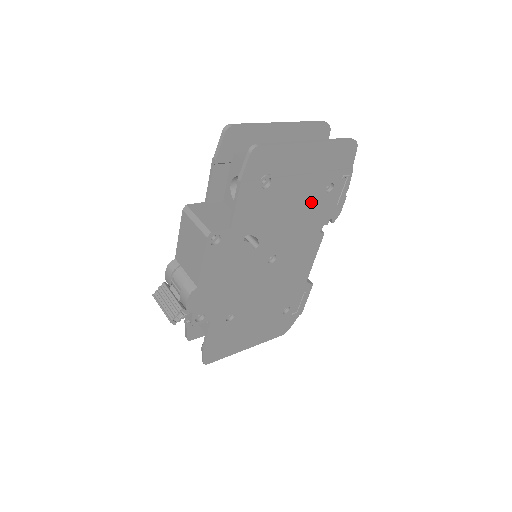
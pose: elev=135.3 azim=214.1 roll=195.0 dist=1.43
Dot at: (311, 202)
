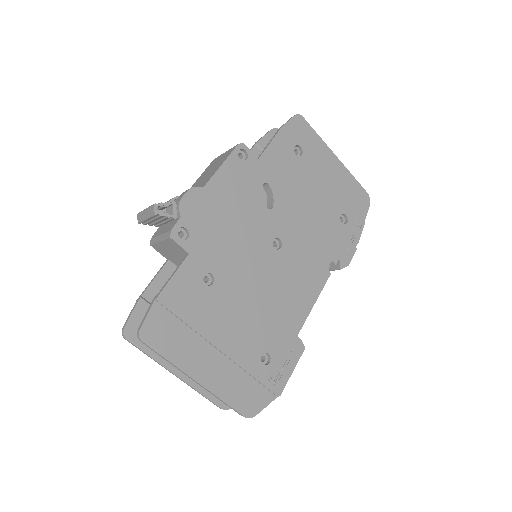
Dot at: (326, 216)
